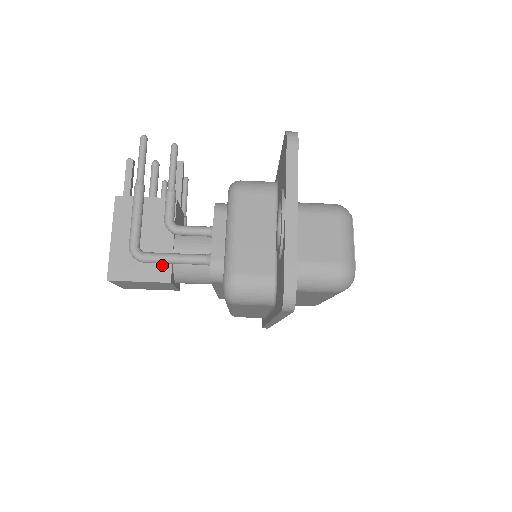
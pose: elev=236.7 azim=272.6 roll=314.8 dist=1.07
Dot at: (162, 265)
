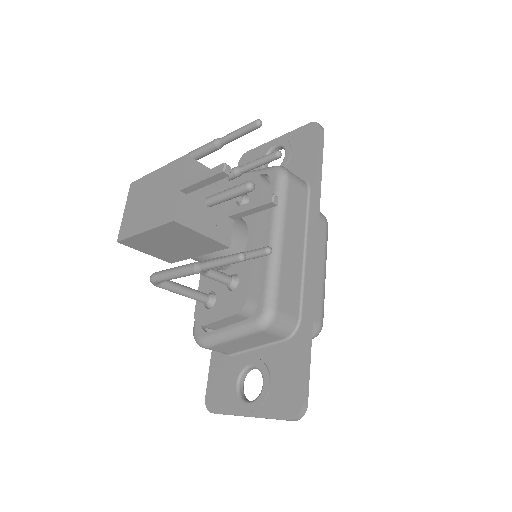
Dot at: (174, 258)
